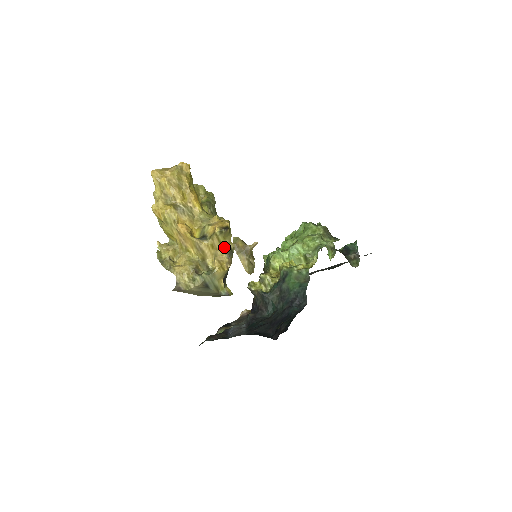
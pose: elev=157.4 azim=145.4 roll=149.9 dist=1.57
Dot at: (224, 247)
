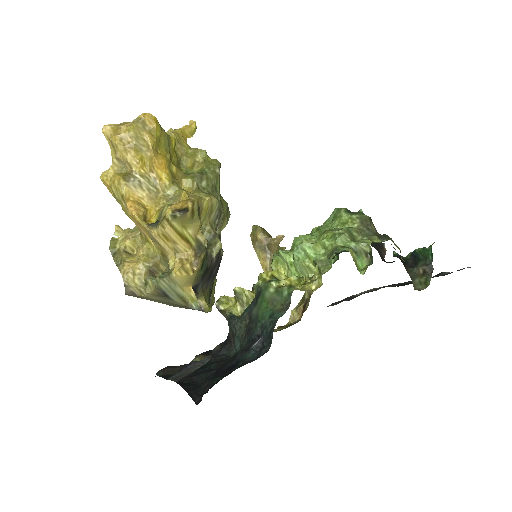
Dot at: (187, 239)
